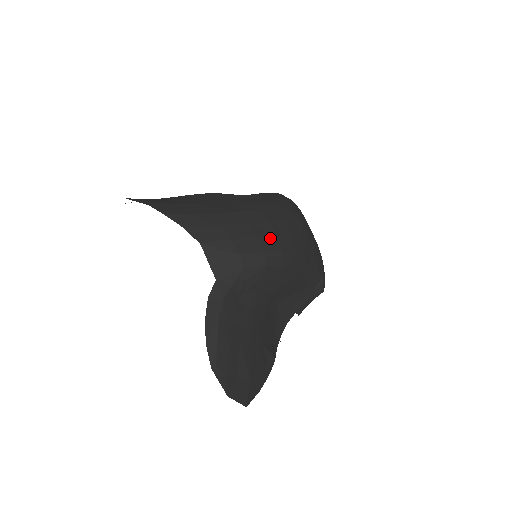
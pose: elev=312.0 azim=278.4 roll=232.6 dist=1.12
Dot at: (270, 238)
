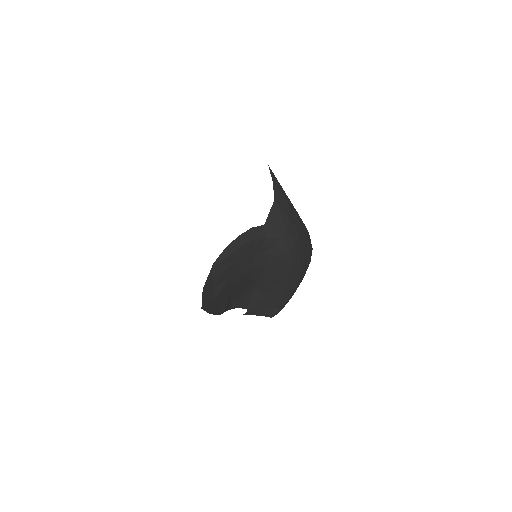
Dot at: (302, 243)
